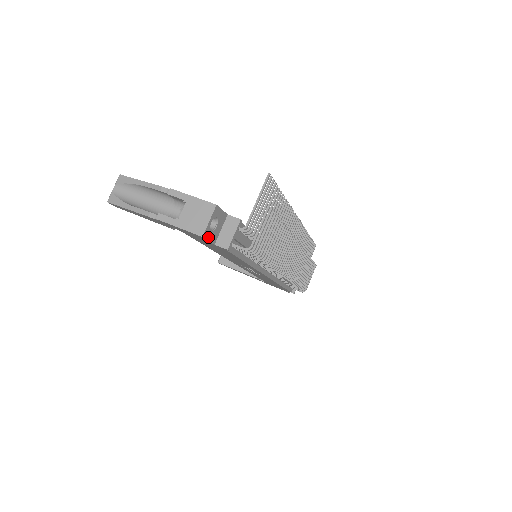
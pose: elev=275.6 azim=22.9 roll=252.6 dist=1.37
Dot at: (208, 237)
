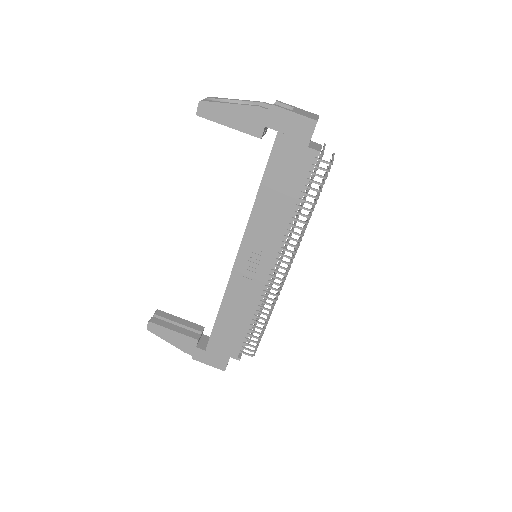
Dot at: occluded
